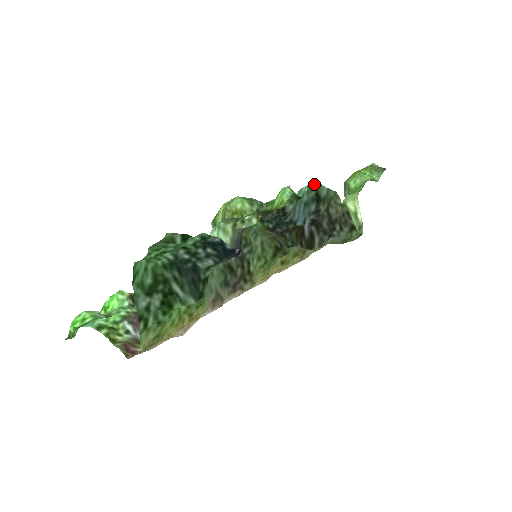
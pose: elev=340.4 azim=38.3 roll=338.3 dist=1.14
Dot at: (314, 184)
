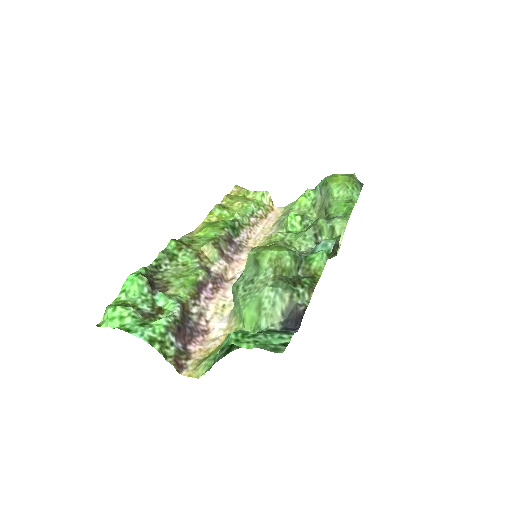
Dot at: (335, 238)
